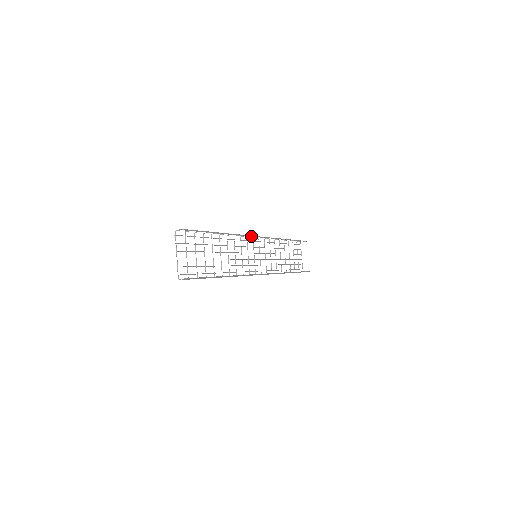
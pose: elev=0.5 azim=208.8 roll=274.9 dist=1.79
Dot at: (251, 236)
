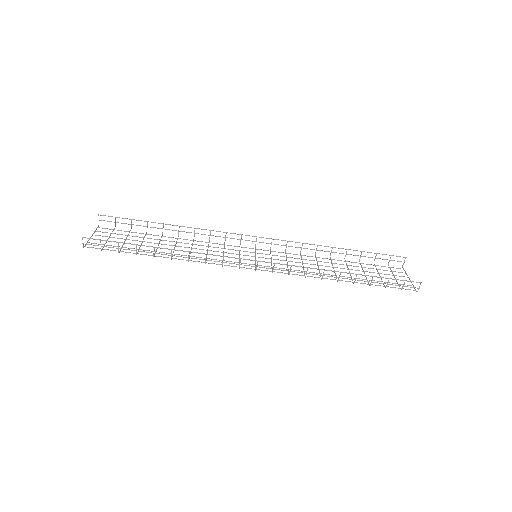
Dot at: occluded
